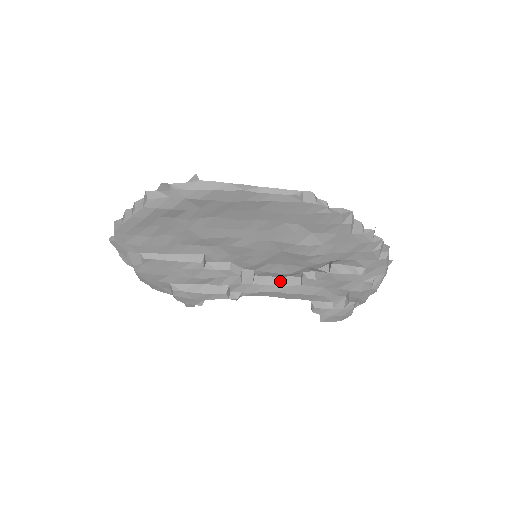
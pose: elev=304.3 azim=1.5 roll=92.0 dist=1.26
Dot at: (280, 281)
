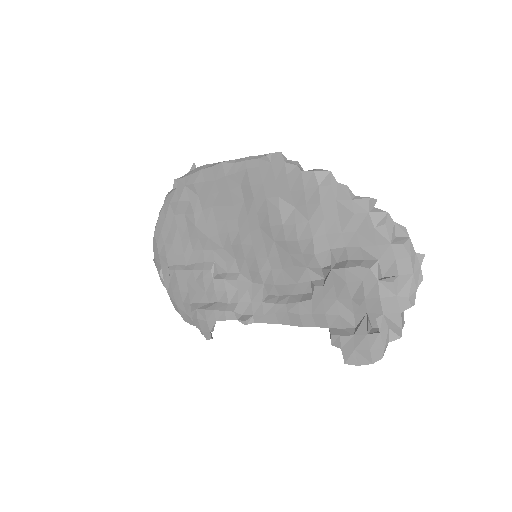
Dot at: (291, 299)
